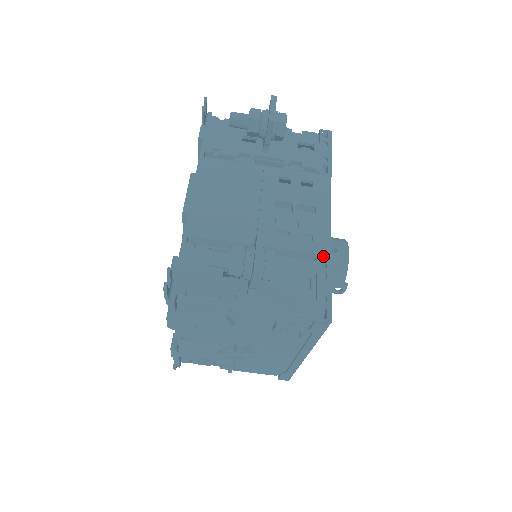
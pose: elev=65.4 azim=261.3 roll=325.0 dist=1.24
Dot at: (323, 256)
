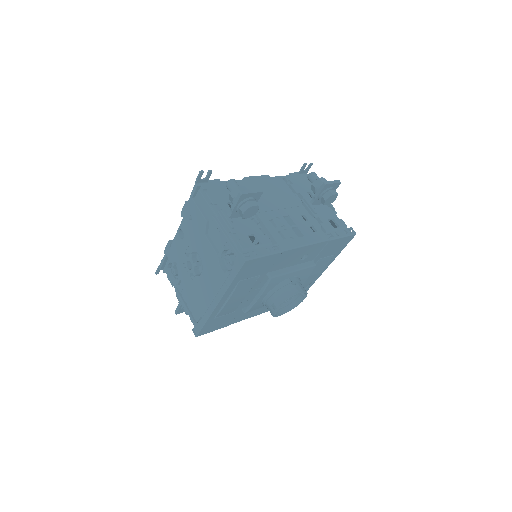
Dot at: (279, 247)
